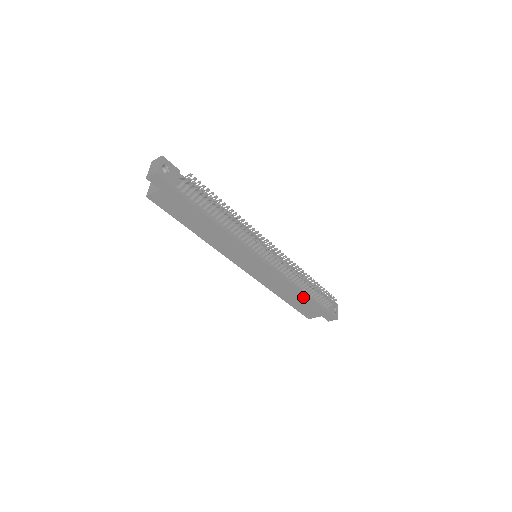
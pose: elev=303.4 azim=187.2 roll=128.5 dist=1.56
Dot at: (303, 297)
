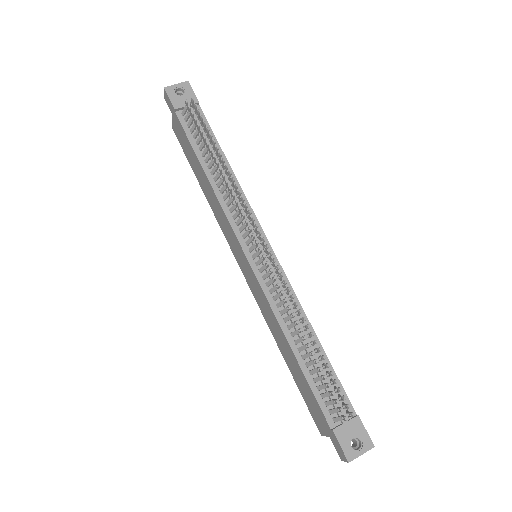
Dot at: (298, 365)
